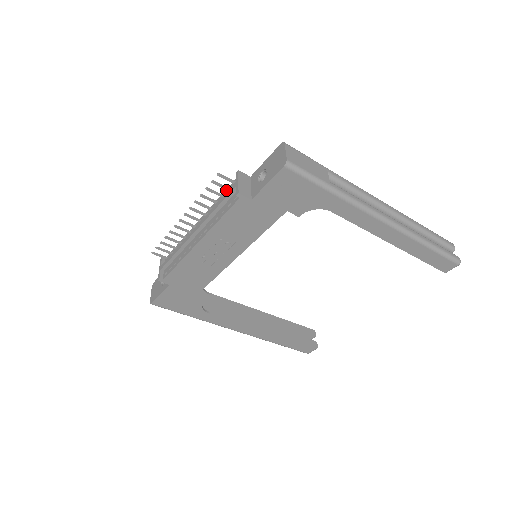
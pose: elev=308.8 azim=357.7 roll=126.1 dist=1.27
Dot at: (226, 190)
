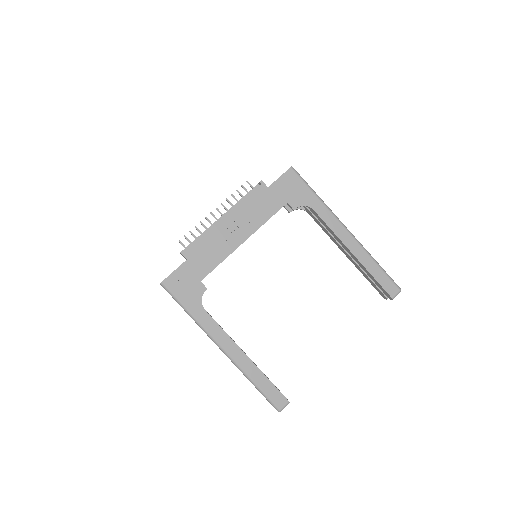
Dot at: occluded
